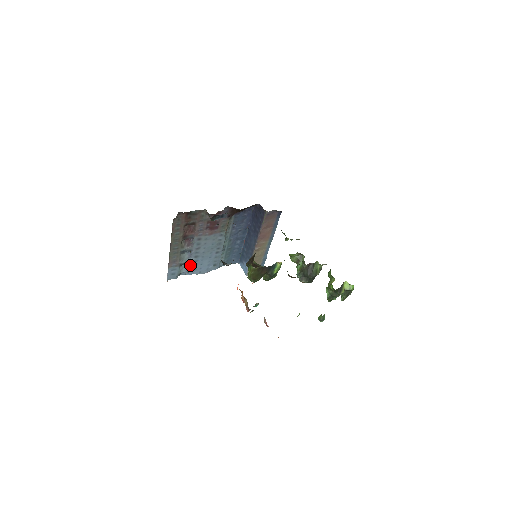
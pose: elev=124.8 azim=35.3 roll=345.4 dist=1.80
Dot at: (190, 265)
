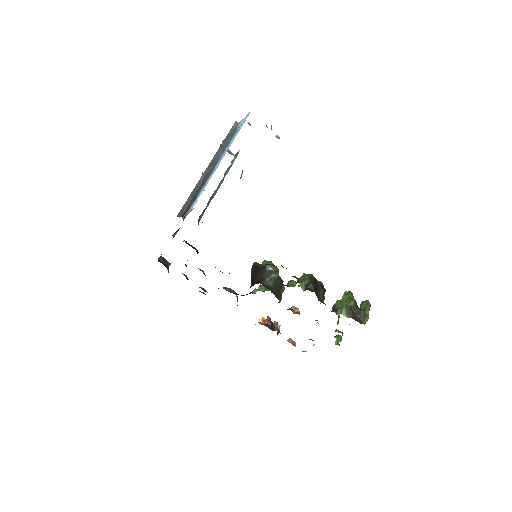
Dot at: occluded
